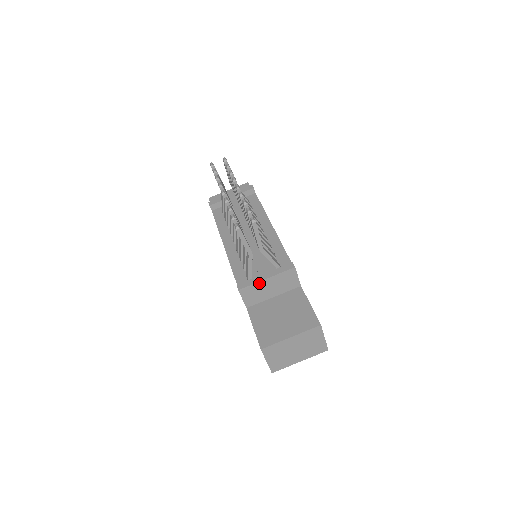
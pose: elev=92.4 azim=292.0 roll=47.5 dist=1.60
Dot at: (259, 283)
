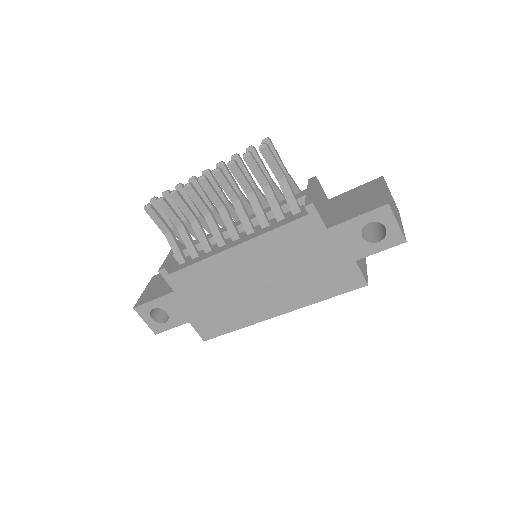
Dot at: (315, 194)
